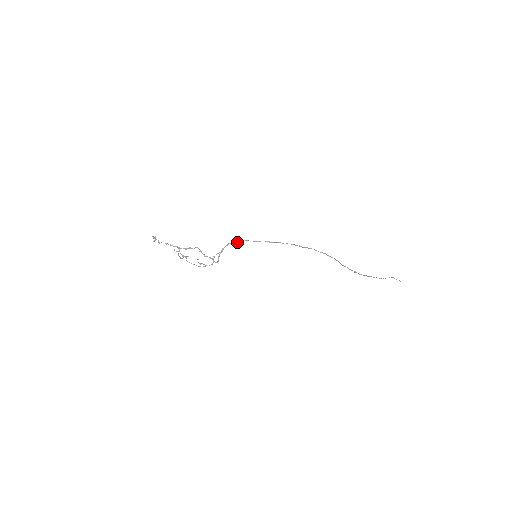
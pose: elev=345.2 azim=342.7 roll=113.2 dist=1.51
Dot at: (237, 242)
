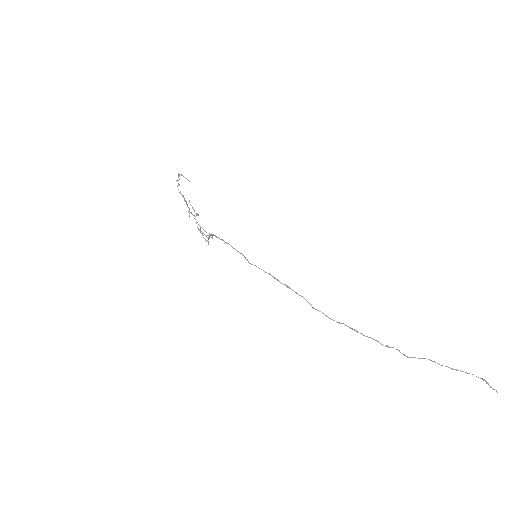
Dot at: occluded
